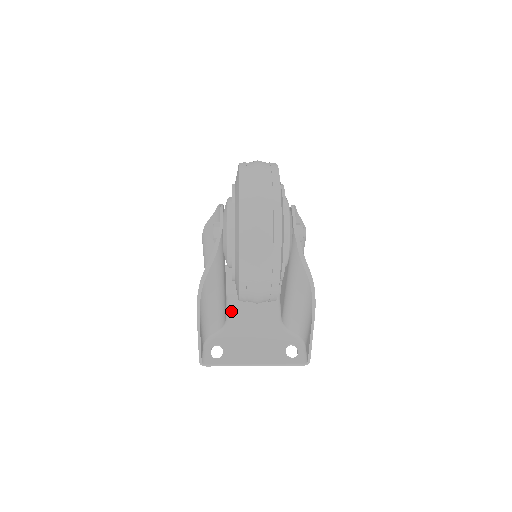
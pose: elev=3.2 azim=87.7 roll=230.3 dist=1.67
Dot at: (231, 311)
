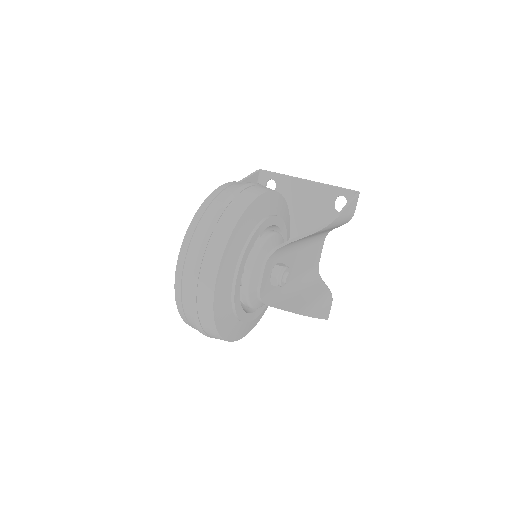
Dot at: occluded
